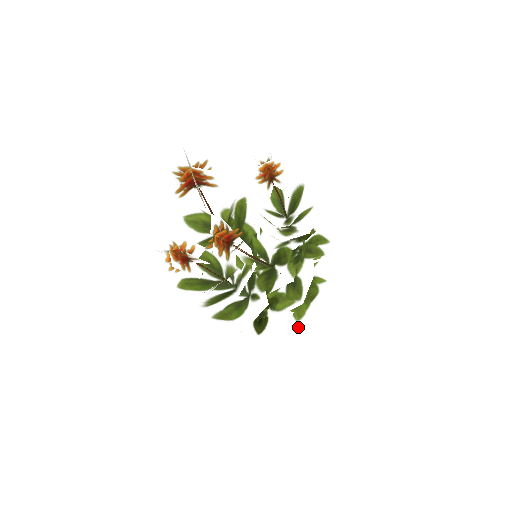
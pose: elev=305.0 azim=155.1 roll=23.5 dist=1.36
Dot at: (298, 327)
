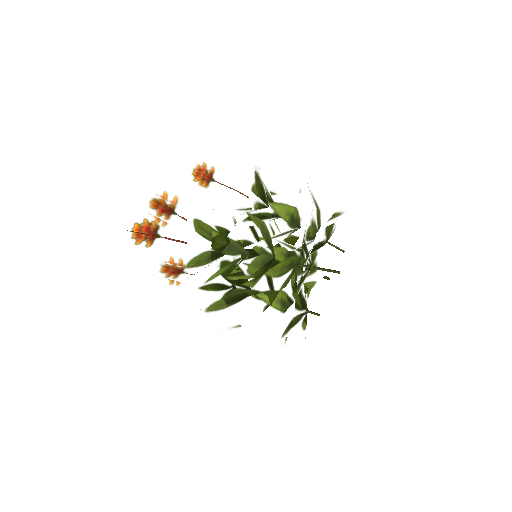
Dot at: (305, 315)
